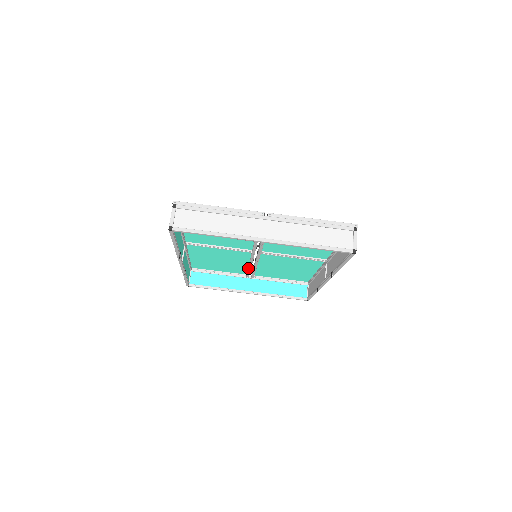
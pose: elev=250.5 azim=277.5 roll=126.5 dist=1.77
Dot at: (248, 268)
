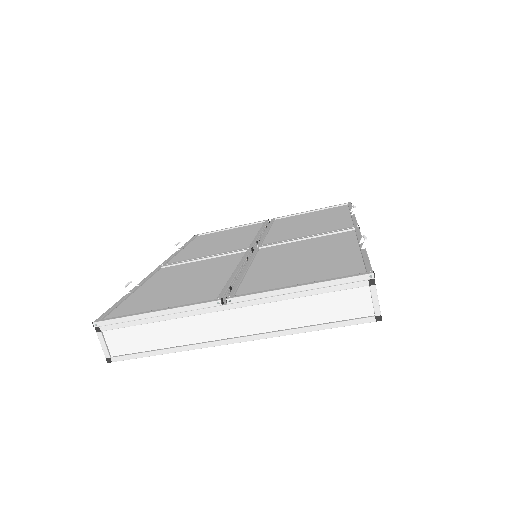
Dot at: occluded
